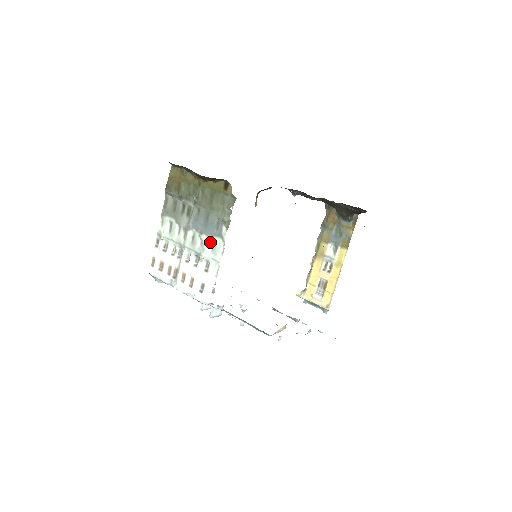
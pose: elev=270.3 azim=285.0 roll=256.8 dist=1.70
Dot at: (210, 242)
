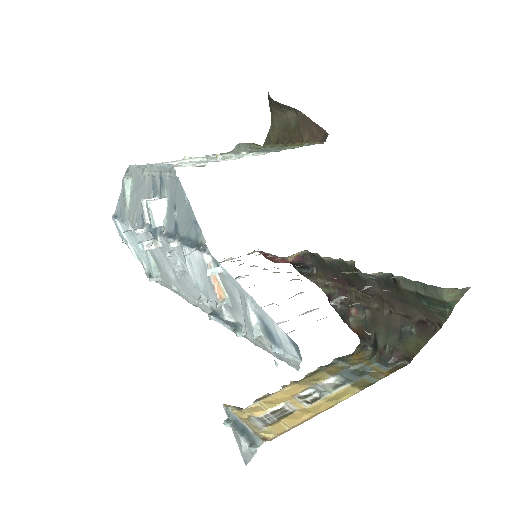
Dot at: (249, 154)
